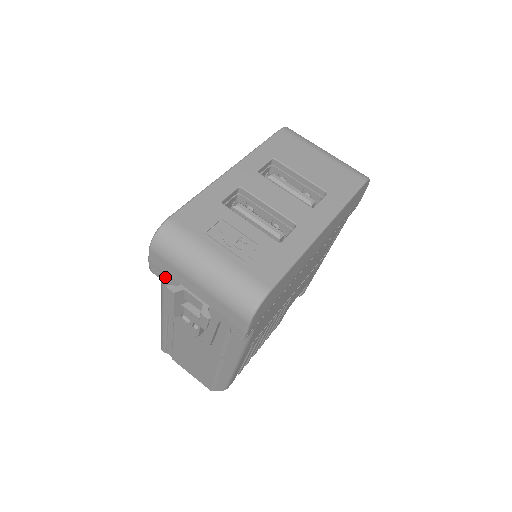
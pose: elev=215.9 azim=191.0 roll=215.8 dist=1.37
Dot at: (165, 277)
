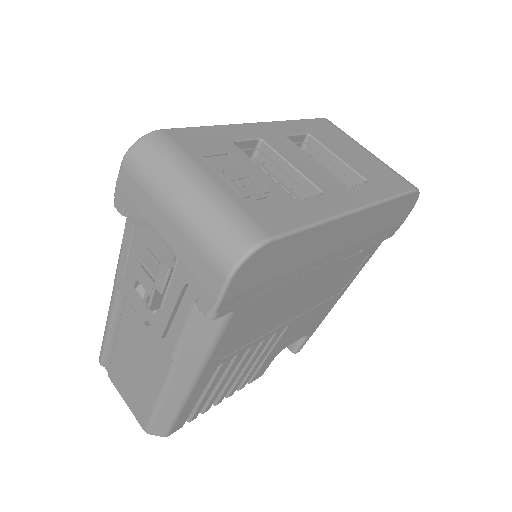
Dot at: (130, 212)
